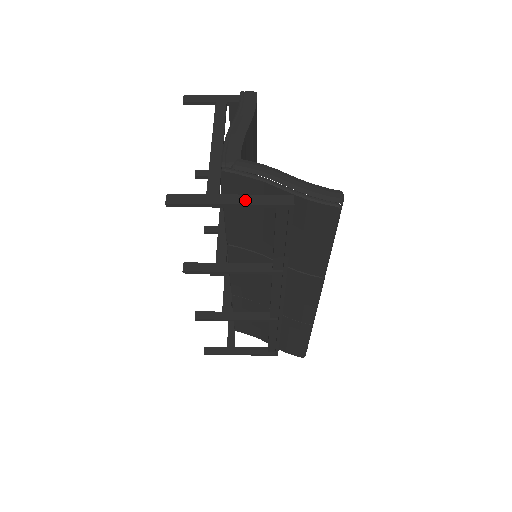
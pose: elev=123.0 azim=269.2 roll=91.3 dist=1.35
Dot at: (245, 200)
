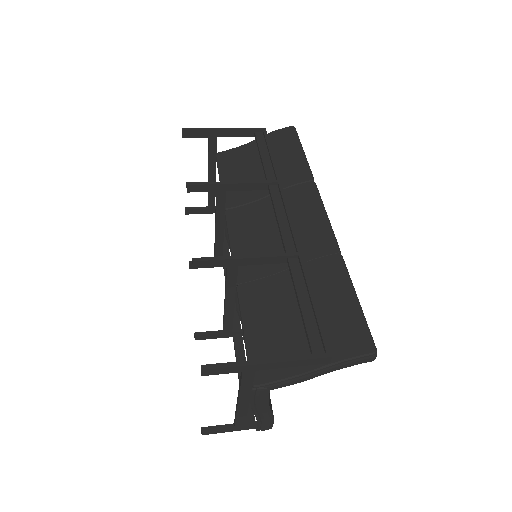
Dot at: (234, 131)
